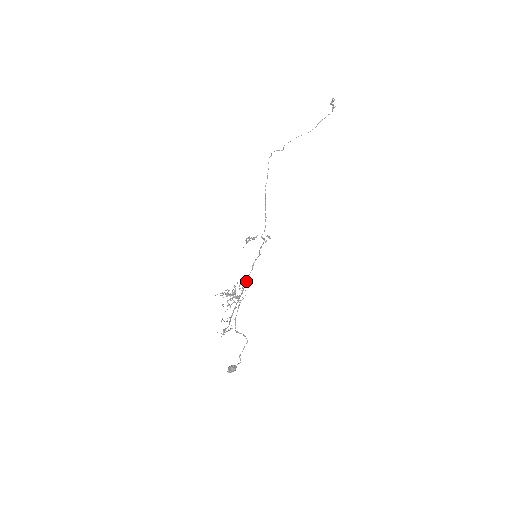
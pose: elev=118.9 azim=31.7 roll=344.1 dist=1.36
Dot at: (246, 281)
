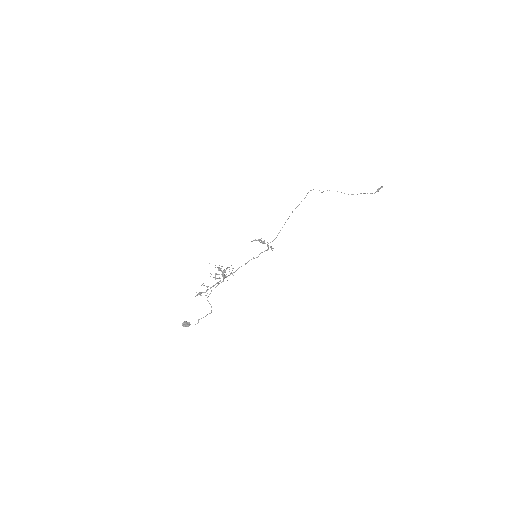
Dot at: (237, 269)
